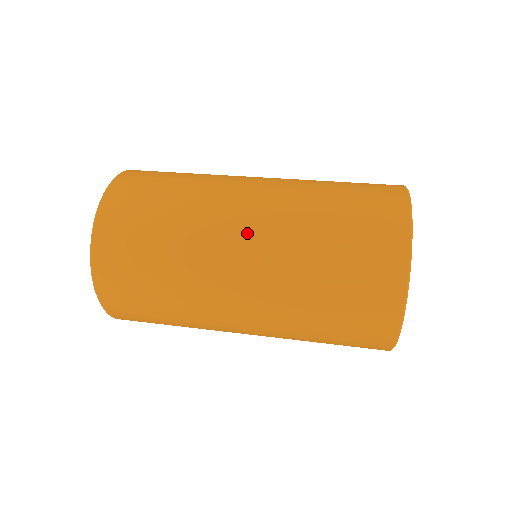
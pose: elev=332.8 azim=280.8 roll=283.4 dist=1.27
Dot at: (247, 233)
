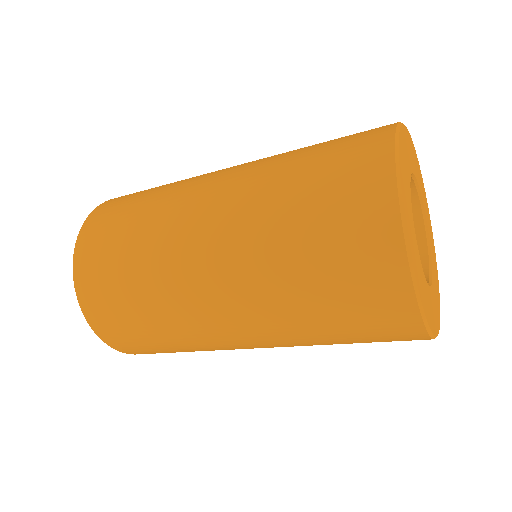
Dot at: (213, 195)
